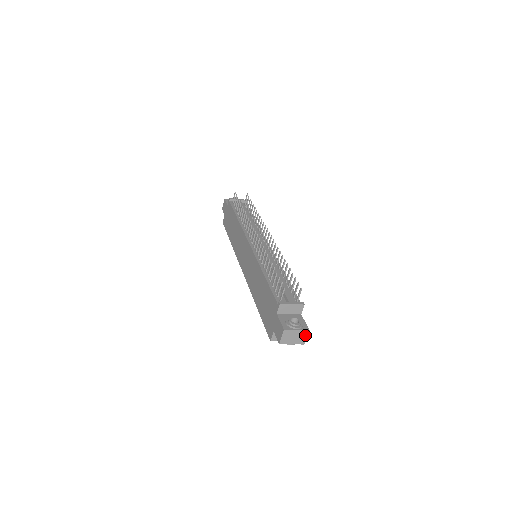
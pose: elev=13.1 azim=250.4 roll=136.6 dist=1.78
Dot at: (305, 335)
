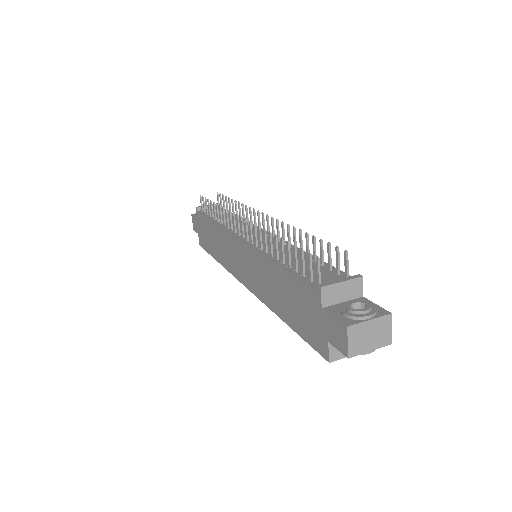
Dot at: (387, 325)
